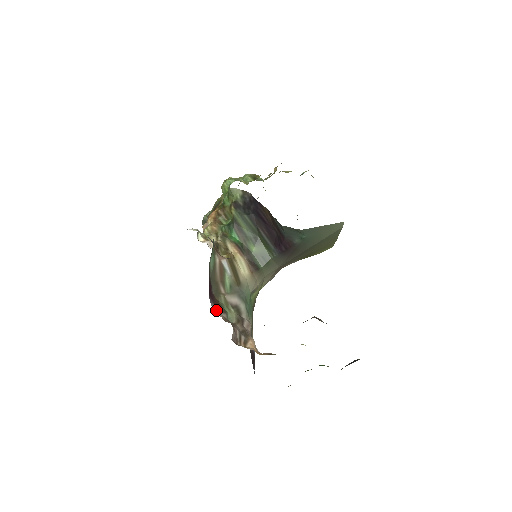
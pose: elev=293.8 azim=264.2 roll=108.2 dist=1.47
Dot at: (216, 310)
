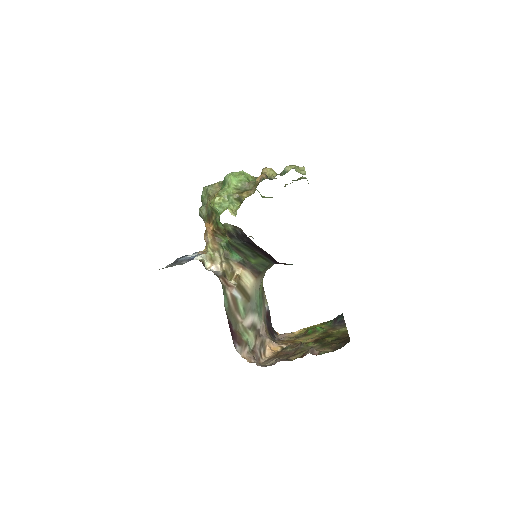
Dot at: (241, 352)
